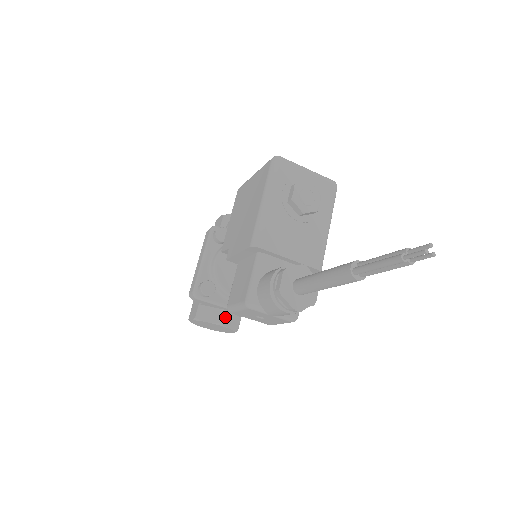
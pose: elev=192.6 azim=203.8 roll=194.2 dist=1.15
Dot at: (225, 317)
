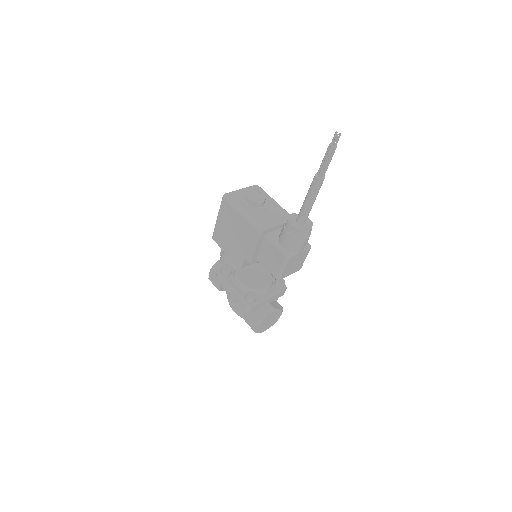
Dot at: (272, 305)
